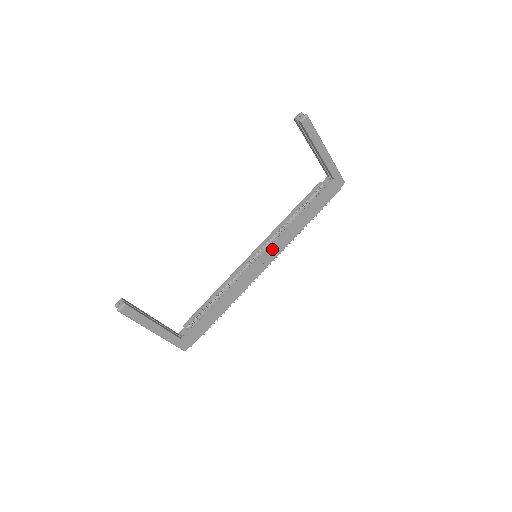
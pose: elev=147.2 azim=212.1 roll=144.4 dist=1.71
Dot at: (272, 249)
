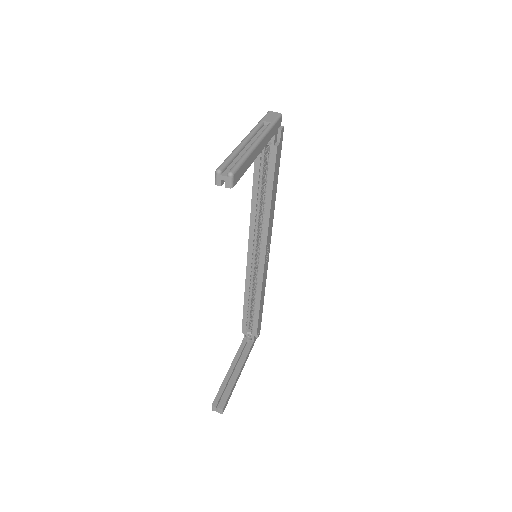
Dot at: (267, 242)
